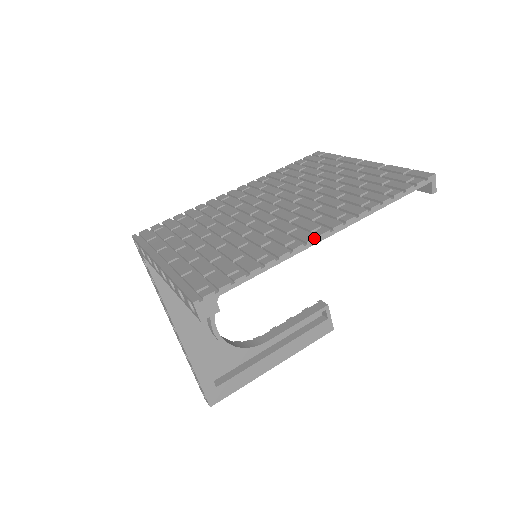
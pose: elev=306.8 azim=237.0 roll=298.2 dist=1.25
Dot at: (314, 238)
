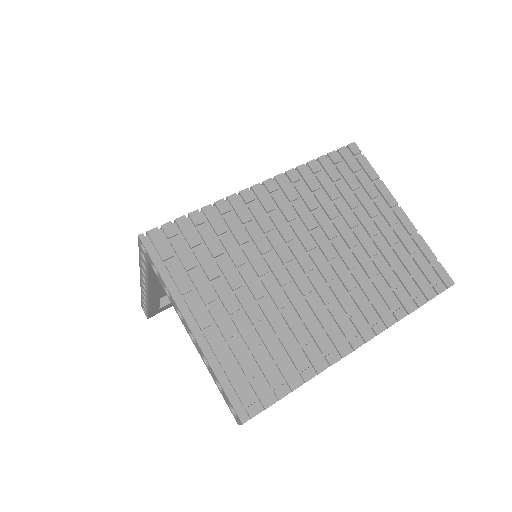
Dot at: occluded
